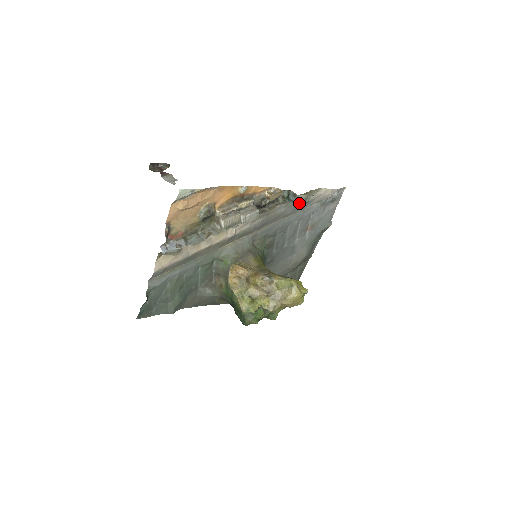
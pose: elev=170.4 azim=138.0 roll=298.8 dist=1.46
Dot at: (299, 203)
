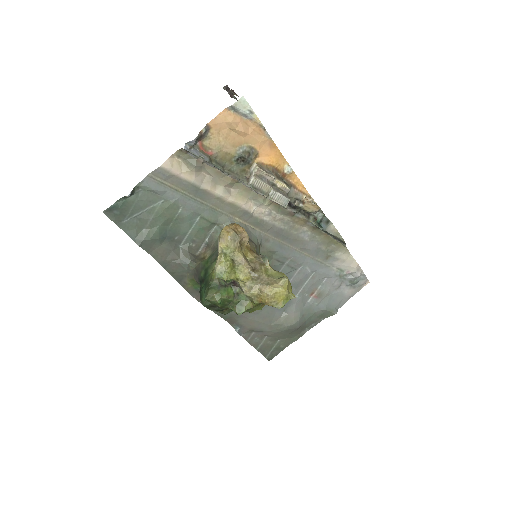
Dot at: (323, 248)
